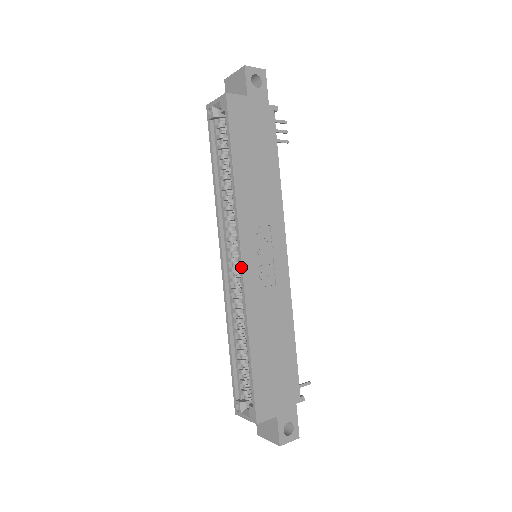
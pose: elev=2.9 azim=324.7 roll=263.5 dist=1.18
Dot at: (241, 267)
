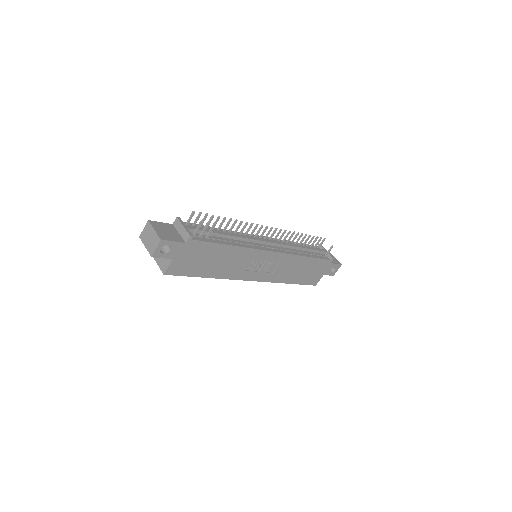
Dot at: occluded
